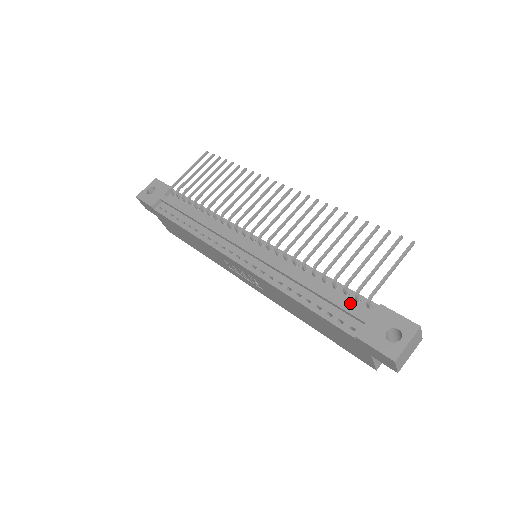
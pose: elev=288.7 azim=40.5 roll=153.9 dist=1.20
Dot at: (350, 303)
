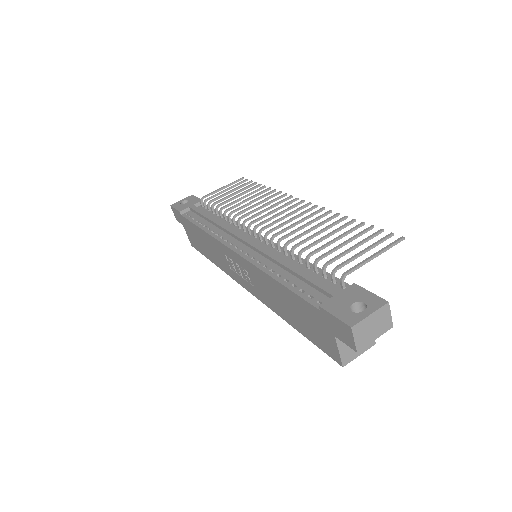
Dot at: occluded
